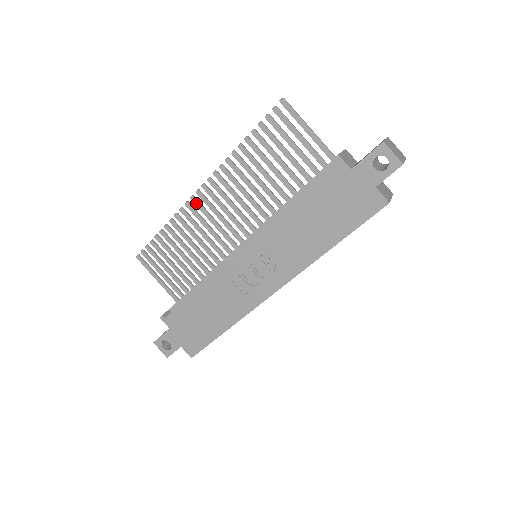
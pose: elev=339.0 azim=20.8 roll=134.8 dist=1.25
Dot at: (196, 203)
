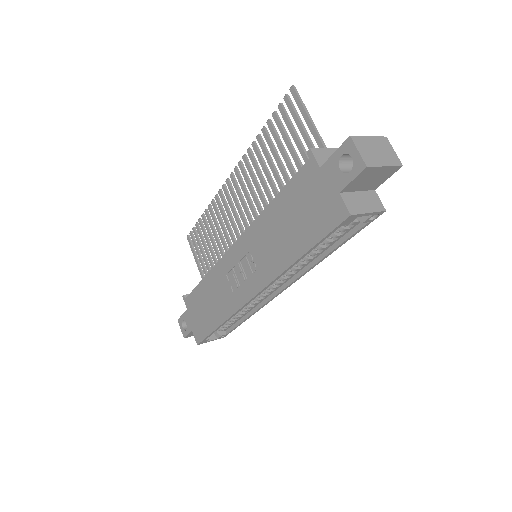
Dot at: (225, 192)
